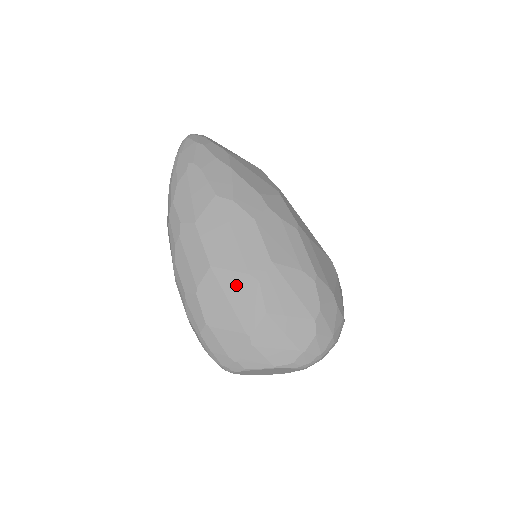
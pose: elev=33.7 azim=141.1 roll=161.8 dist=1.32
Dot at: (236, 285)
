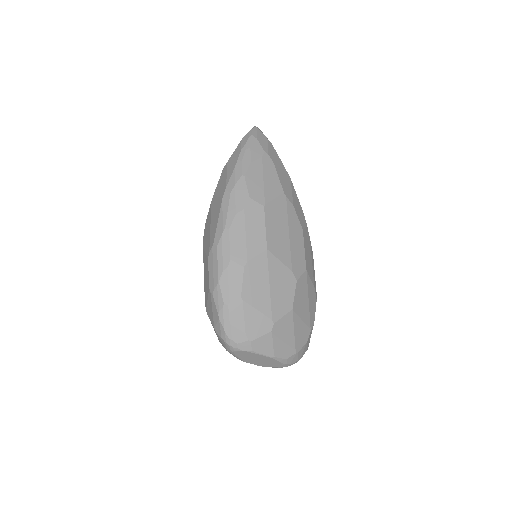
Dot at: (280, 275)
